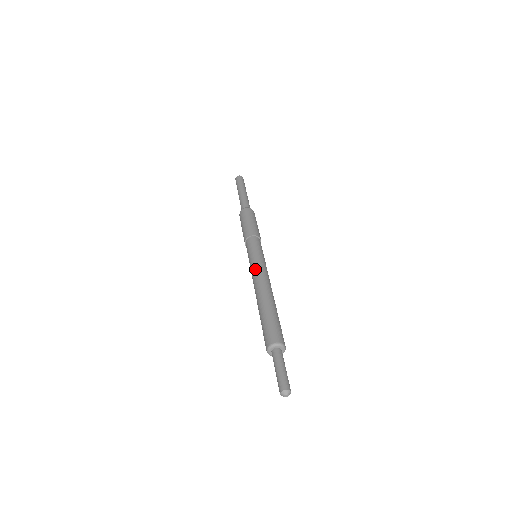
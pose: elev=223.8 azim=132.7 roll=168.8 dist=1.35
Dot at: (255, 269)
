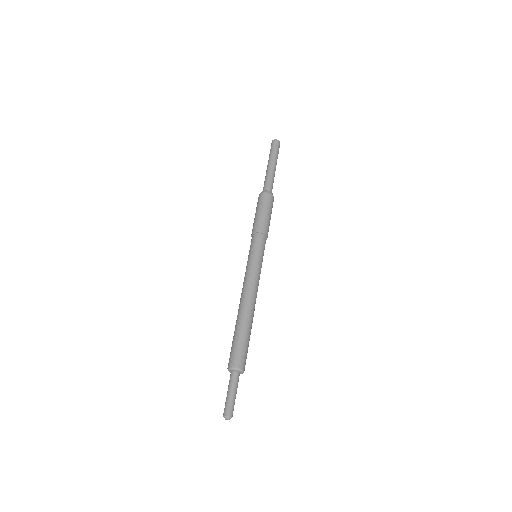
Dot at: (244, 279)
